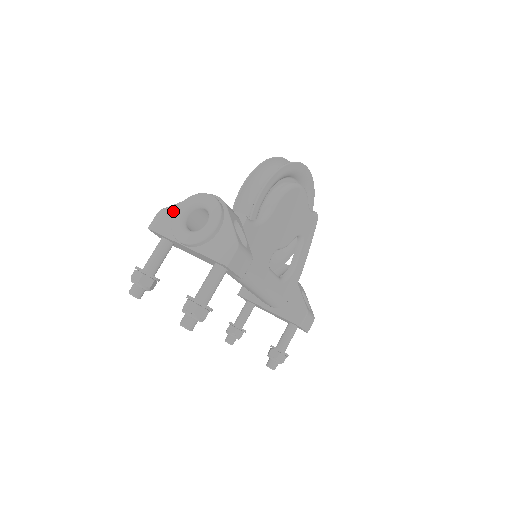
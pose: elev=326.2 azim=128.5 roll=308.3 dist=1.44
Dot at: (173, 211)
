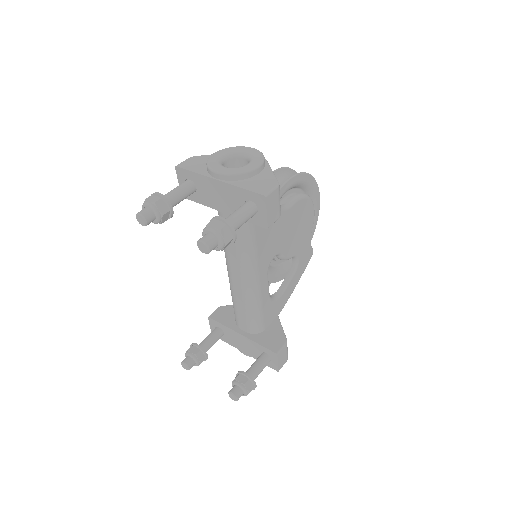
Dot at: (207, 158)
